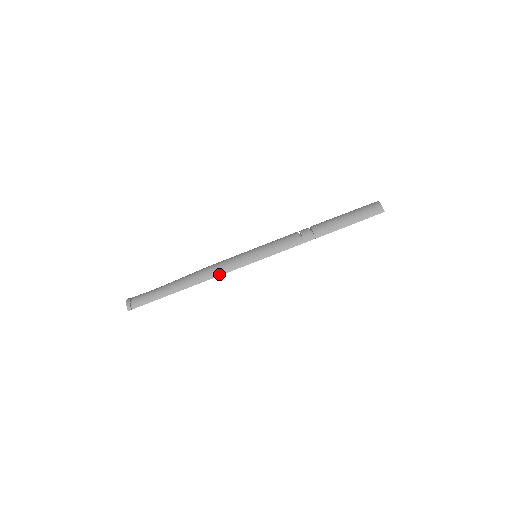
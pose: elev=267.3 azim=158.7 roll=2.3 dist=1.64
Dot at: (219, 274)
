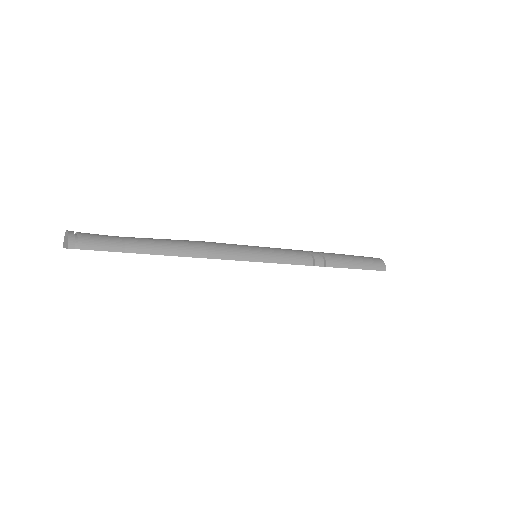
Dot at: (217, 257)
